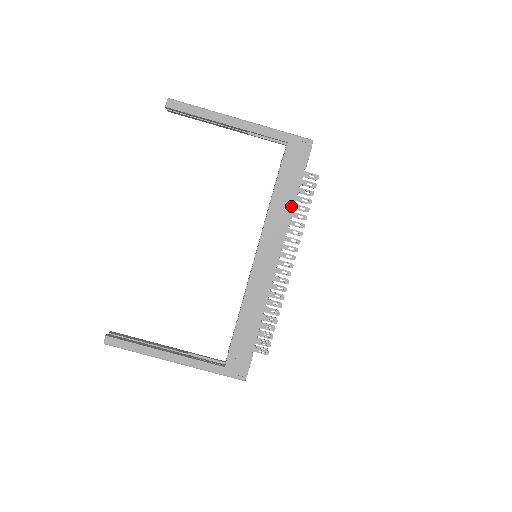
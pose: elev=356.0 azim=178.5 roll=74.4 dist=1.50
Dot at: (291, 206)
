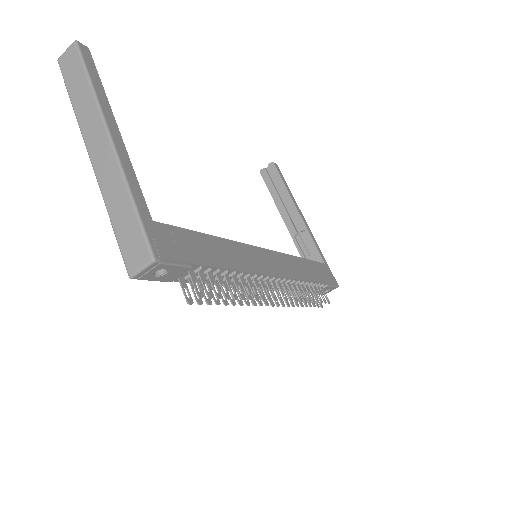
Dot at: (309, 279)
